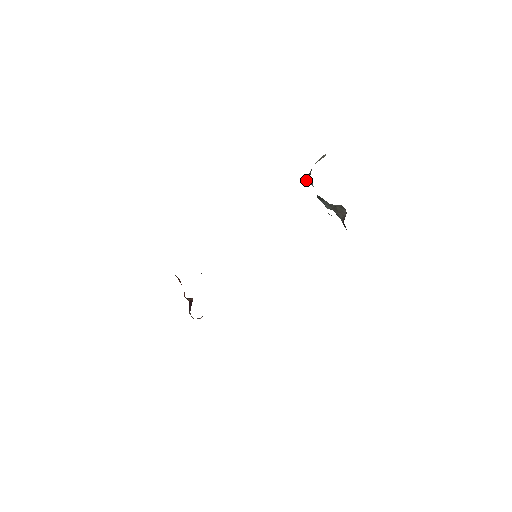
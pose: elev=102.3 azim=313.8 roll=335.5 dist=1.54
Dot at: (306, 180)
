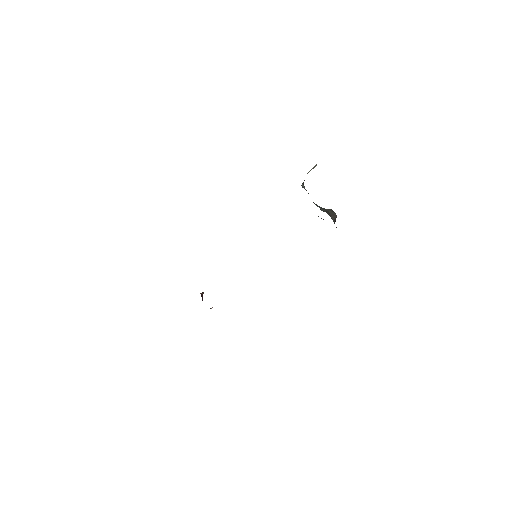
Dot at: (302, 187)
